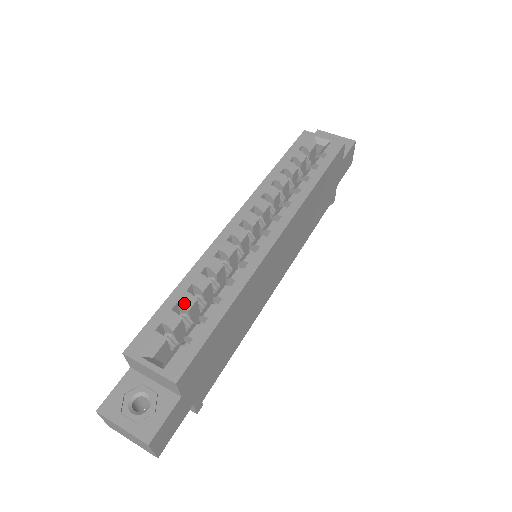
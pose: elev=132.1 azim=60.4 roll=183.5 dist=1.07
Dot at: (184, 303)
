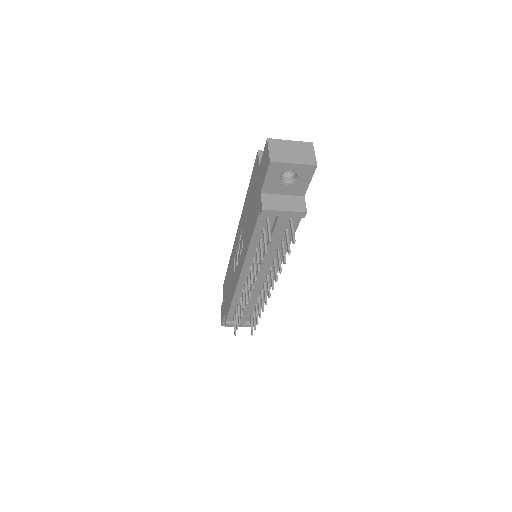
Dot at: occluded
